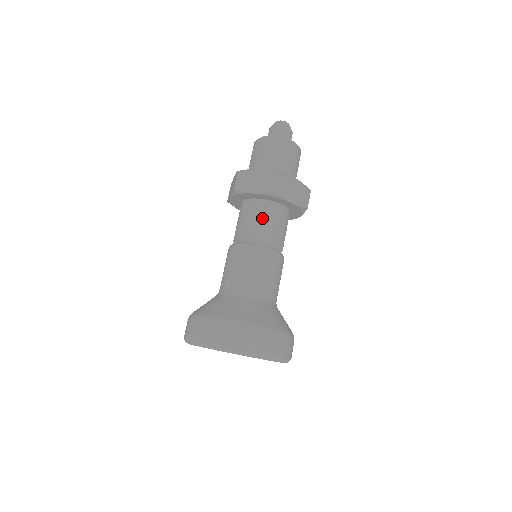
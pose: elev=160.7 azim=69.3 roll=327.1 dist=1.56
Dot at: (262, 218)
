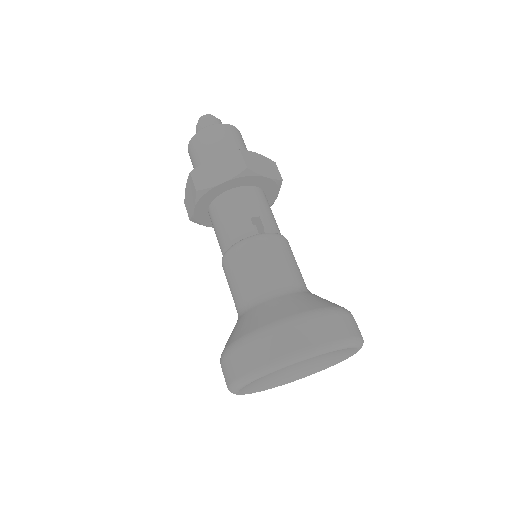
Dot at: (218, 222)
